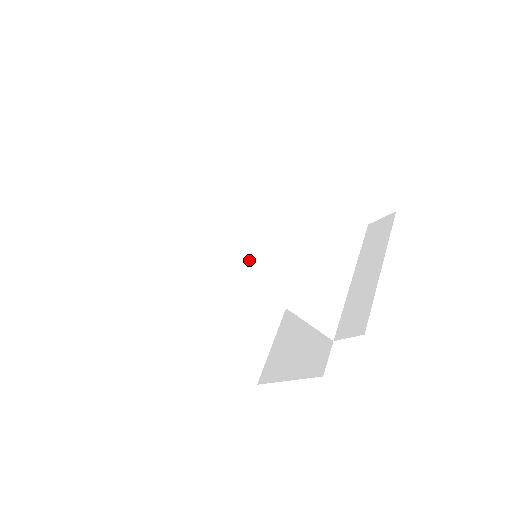
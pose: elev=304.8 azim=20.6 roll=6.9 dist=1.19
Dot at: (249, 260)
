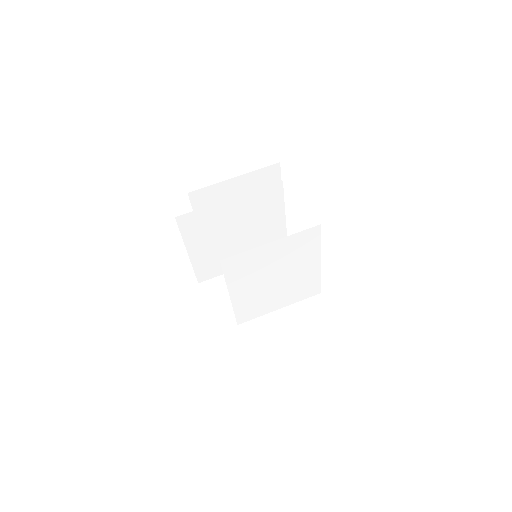
Dot at: (239, 281)
